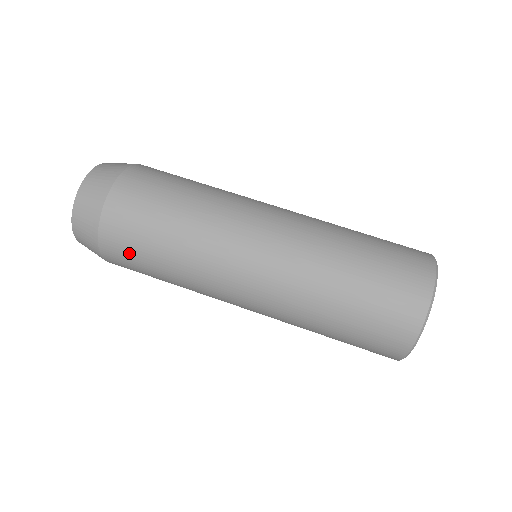
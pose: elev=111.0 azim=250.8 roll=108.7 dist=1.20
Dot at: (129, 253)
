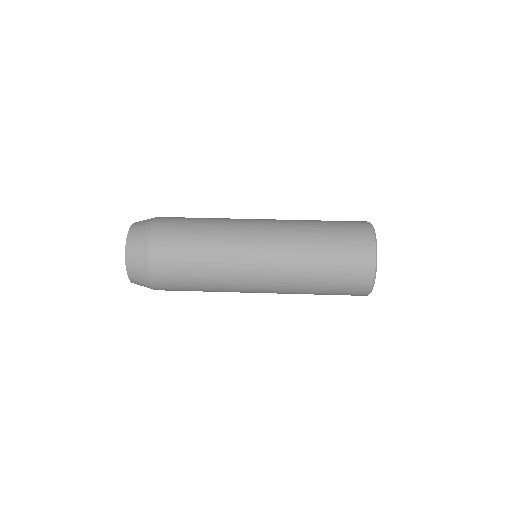
Dot at: (175, 225)
